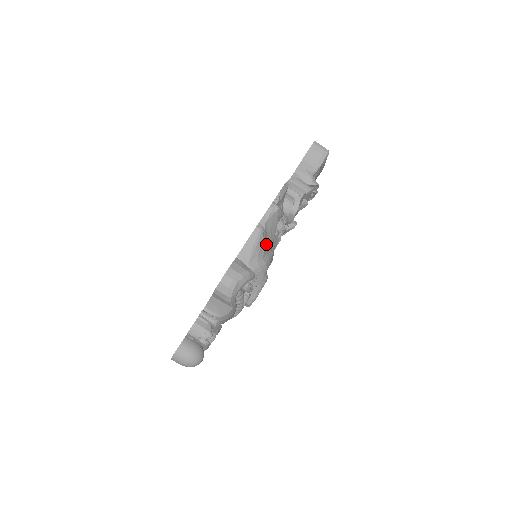
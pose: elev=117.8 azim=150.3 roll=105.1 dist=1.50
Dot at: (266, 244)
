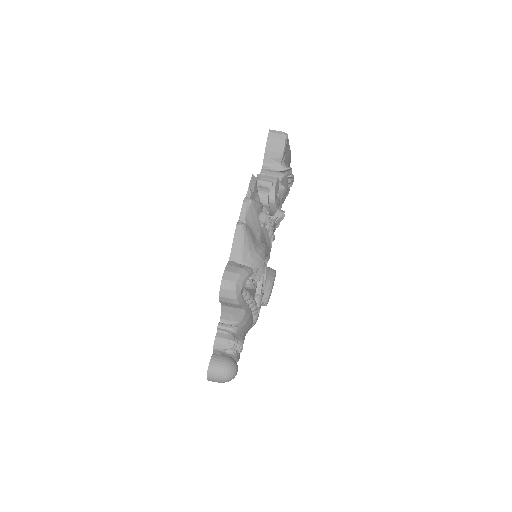
Dot at: (254, 238)
